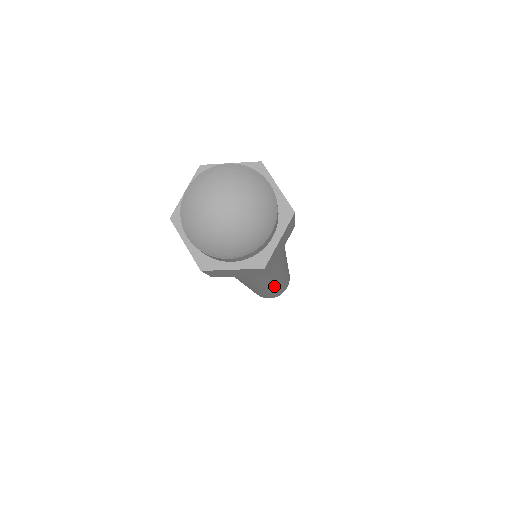
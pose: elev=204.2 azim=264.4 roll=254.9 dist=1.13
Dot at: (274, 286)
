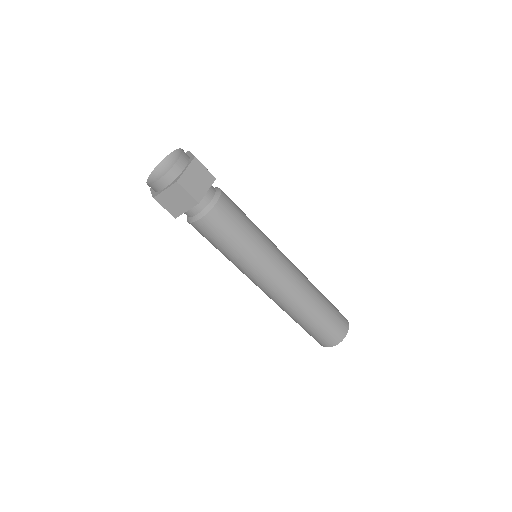
Dot at: (287, 289)
